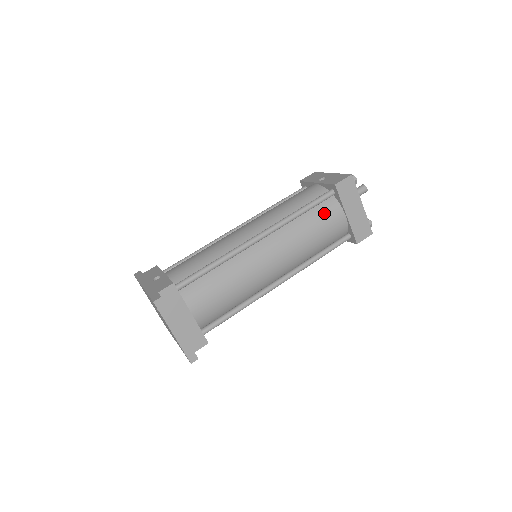
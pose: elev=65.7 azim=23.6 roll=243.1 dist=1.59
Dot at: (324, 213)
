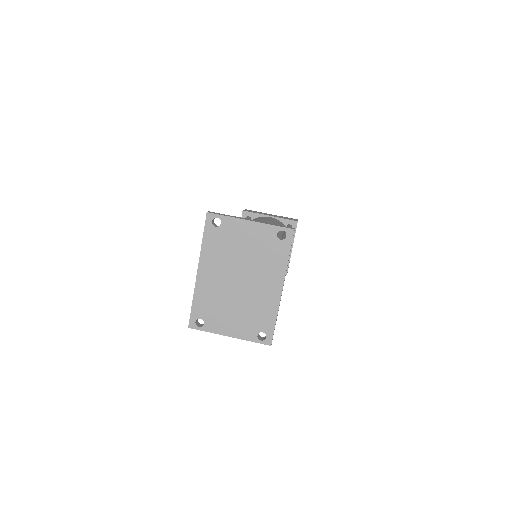
Dot at: occluded
